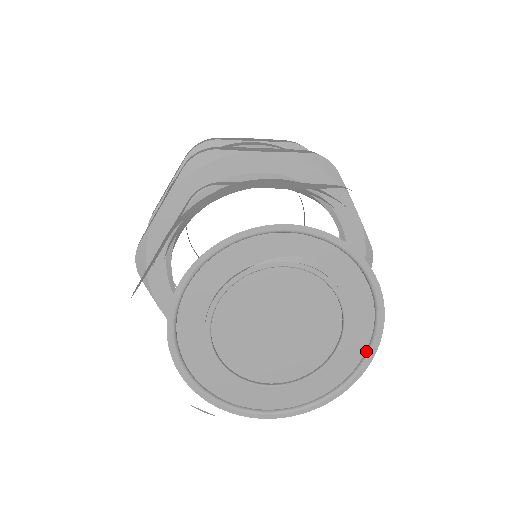
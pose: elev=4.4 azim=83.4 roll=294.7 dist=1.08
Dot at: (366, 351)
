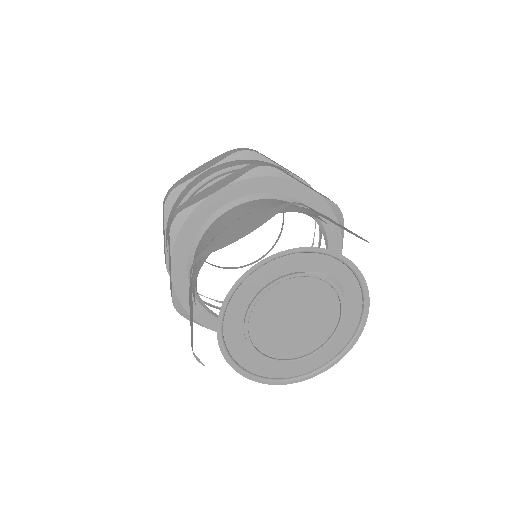
Dot at: (335, 356)
